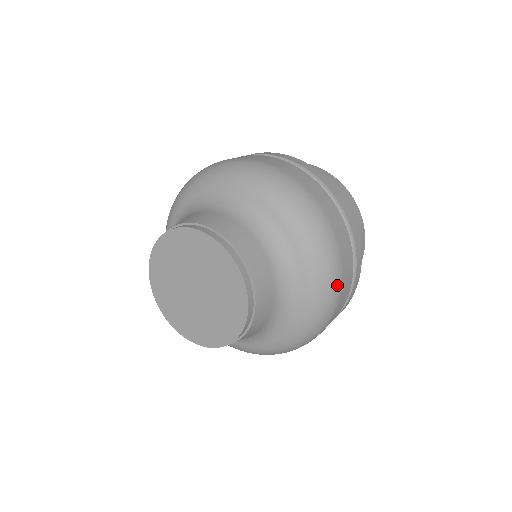
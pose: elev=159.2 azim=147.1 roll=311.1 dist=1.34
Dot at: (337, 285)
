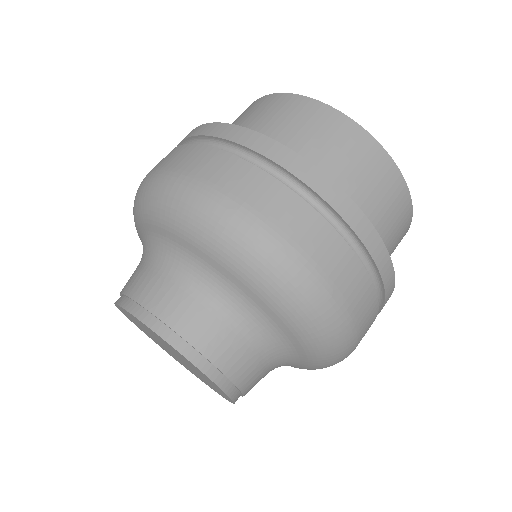
Dot at: occluded
